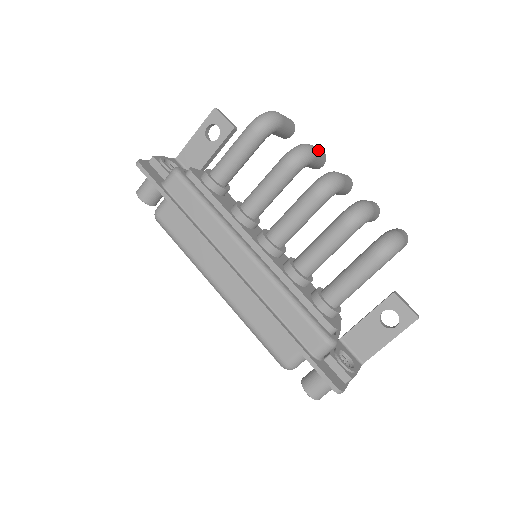
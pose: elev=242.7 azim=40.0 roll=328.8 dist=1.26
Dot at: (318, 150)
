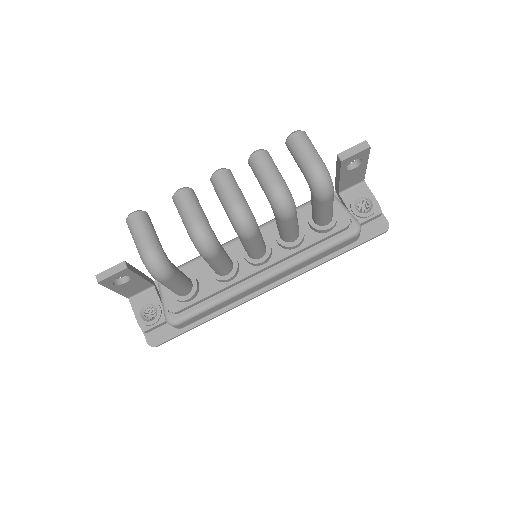
Dot at: (193, 212)
